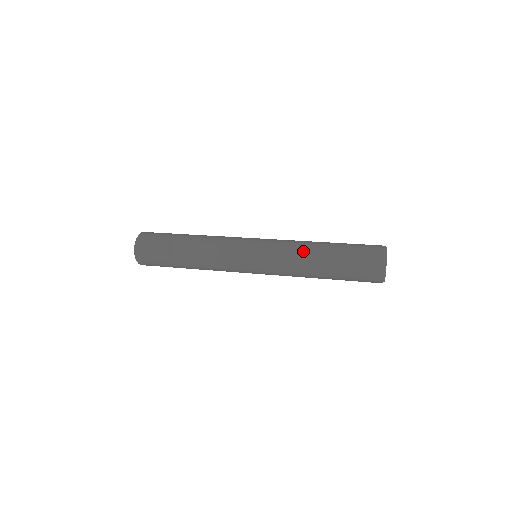
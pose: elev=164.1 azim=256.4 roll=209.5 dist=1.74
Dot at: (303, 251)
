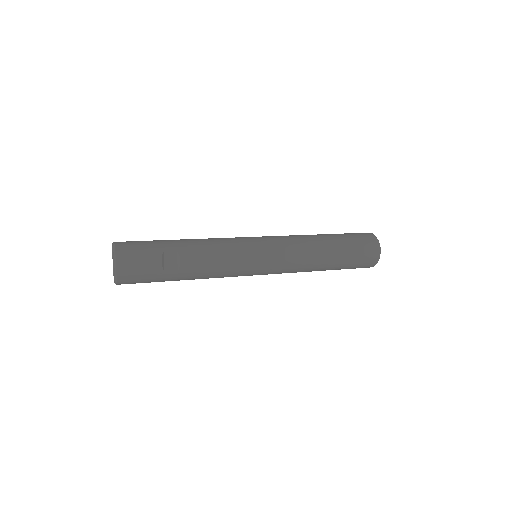
Dot at: (312, 250)
